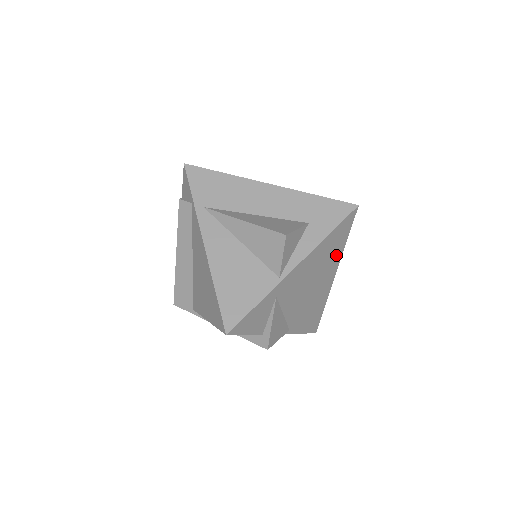
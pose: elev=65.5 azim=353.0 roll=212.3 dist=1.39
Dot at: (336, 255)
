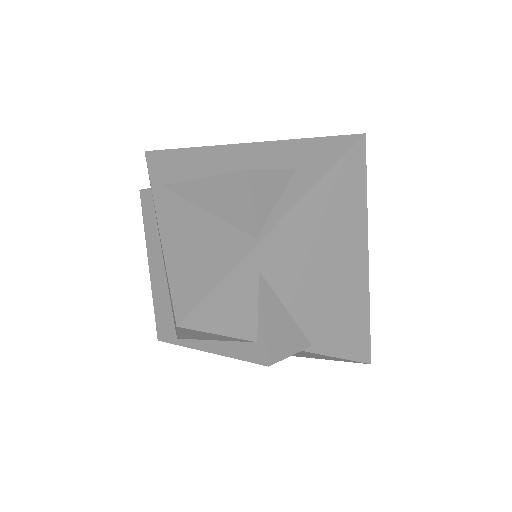
Dot at: (355, 218)
